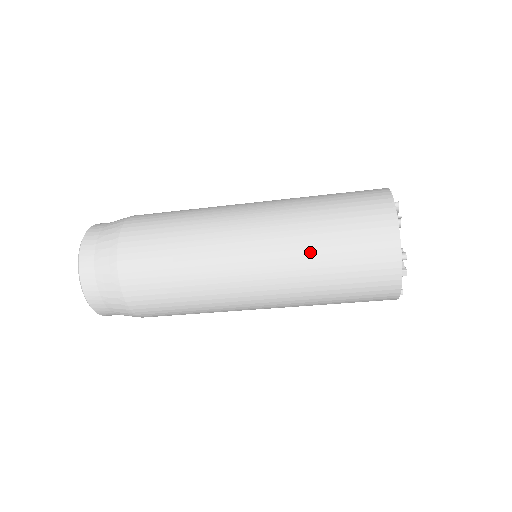
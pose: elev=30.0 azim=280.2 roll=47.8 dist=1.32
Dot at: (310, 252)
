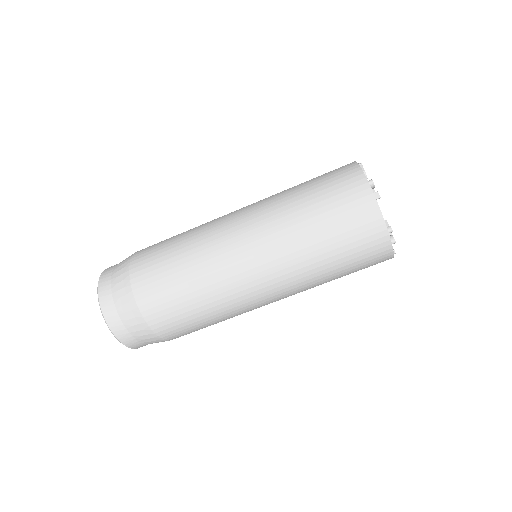
Dot at: (288, 202)
